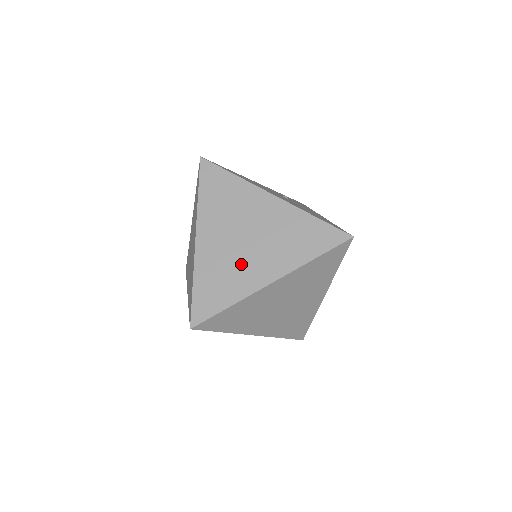
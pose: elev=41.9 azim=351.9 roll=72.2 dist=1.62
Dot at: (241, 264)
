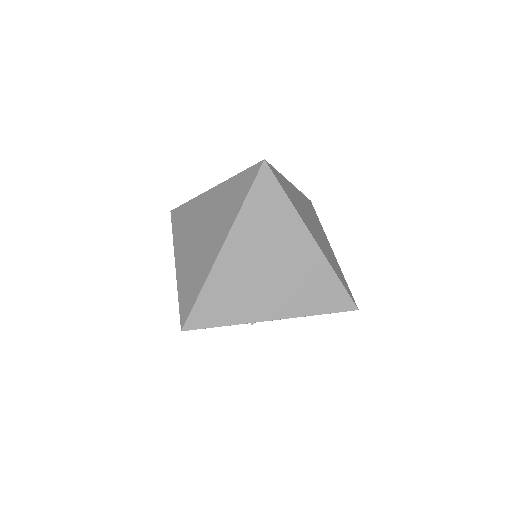
Dot at: (202, 253)
